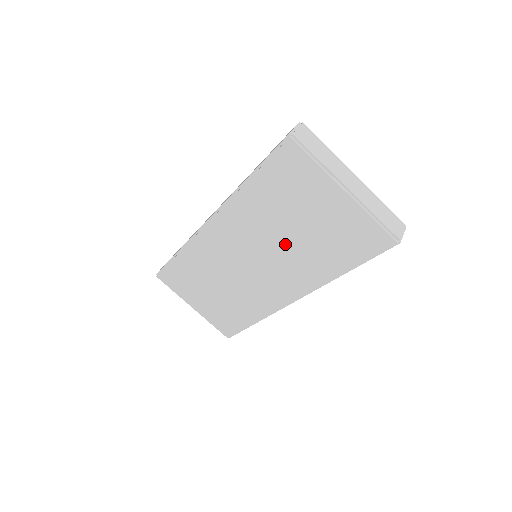
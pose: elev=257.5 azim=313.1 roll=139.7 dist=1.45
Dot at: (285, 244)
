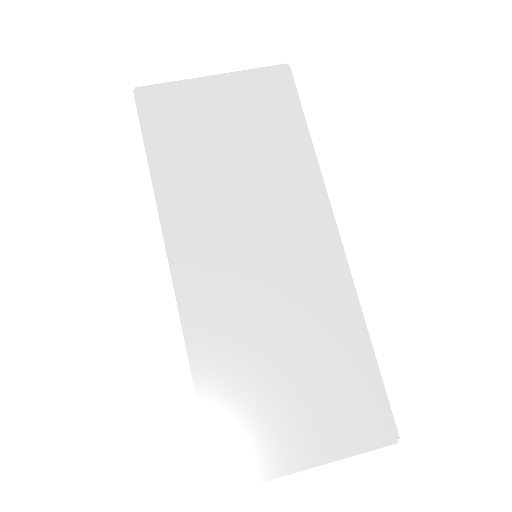
Dot at: (246, 179)
